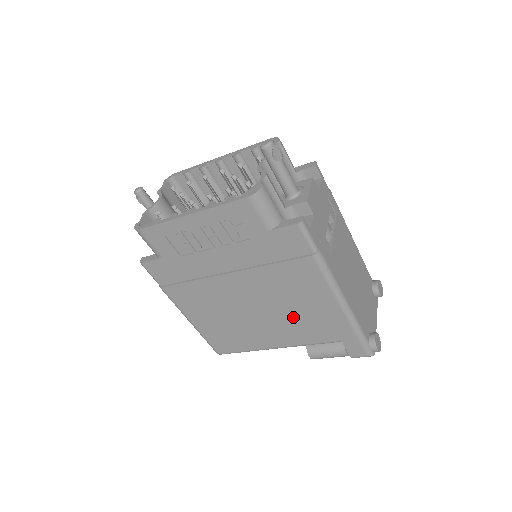
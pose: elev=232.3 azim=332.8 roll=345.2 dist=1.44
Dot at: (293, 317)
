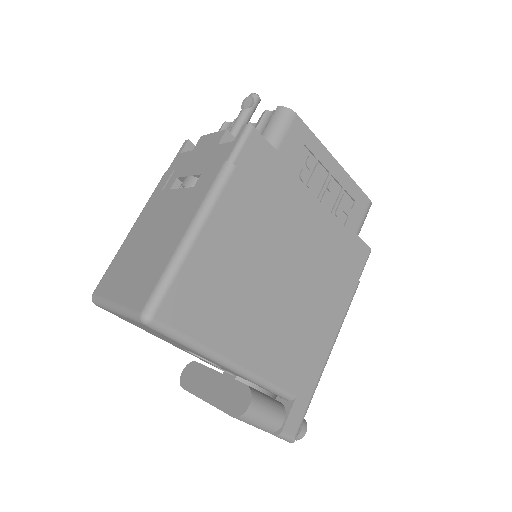
Dot at: (294, 330)
